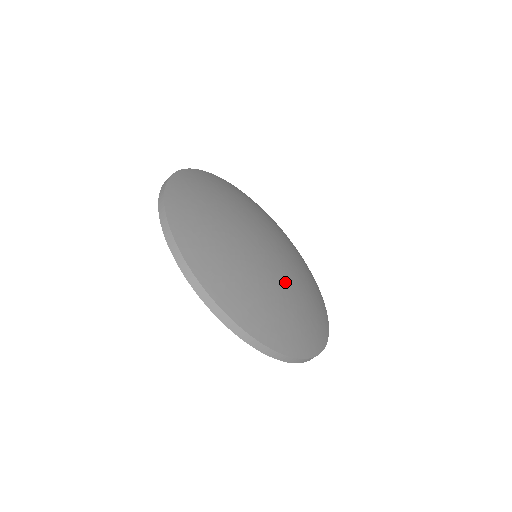
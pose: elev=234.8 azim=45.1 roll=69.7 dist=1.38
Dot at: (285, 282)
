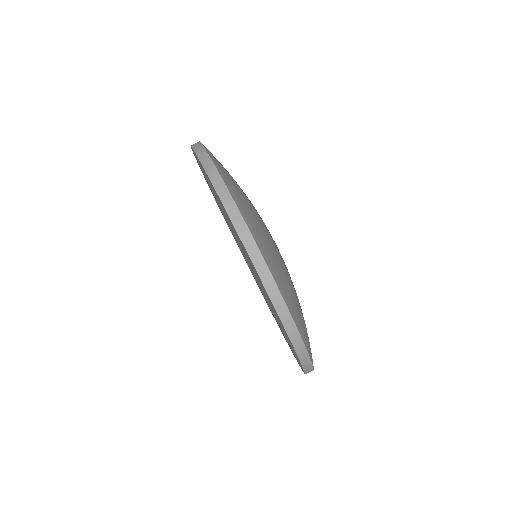
Dot at: occluded
